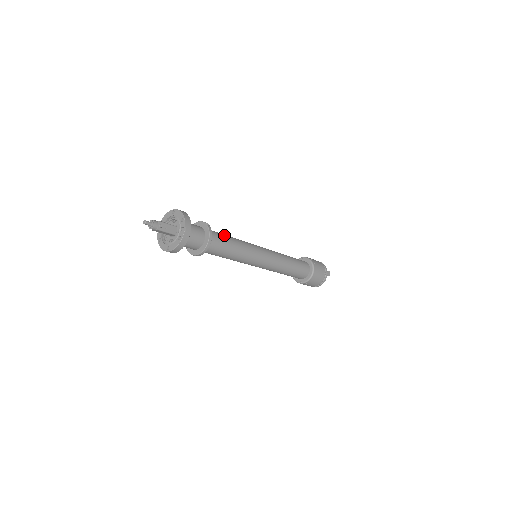
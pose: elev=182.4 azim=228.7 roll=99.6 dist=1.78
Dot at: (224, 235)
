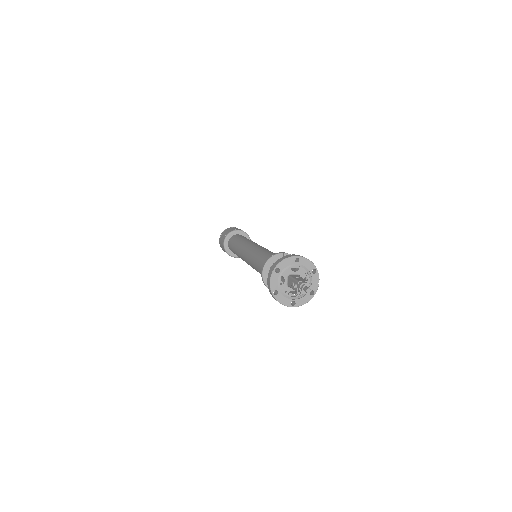
Dot at: occluded
